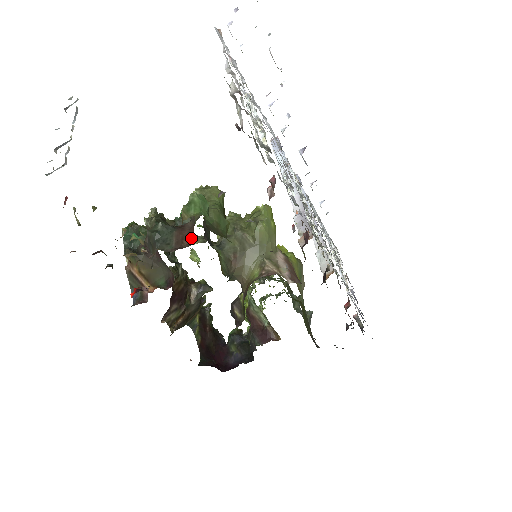
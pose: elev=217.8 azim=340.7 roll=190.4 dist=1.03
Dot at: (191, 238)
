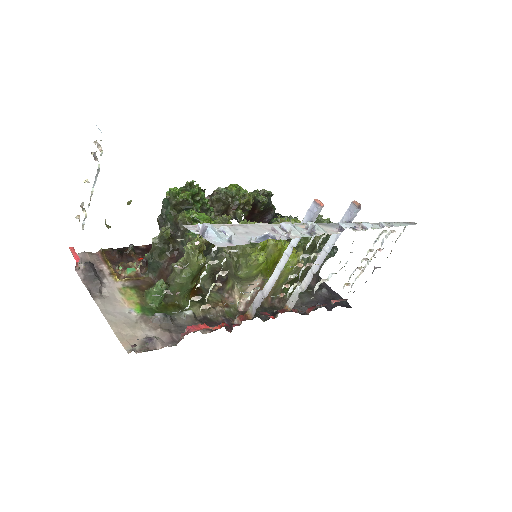
Dot at: occluded
